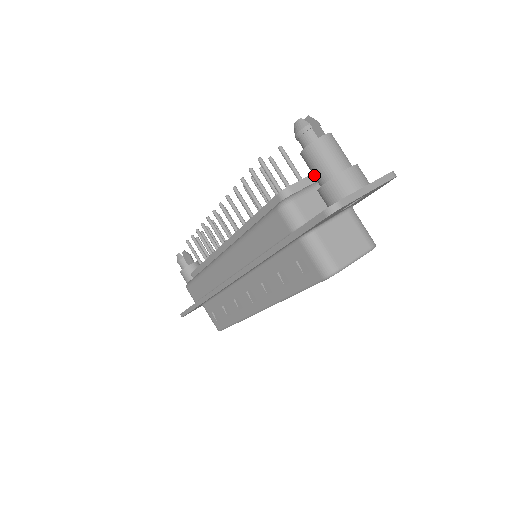
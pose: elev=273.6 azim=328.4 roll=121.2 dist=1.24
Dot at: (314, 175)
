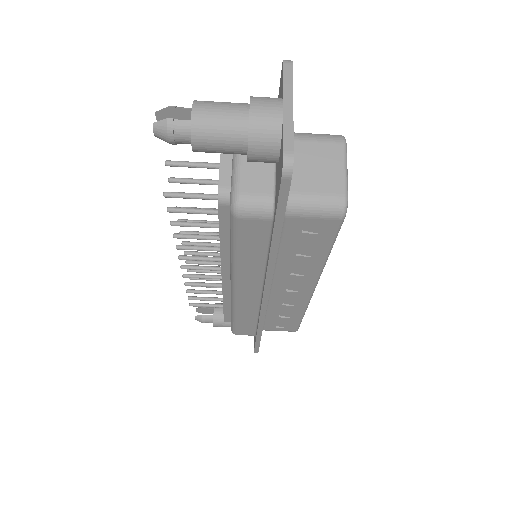
Dot at: occluded
